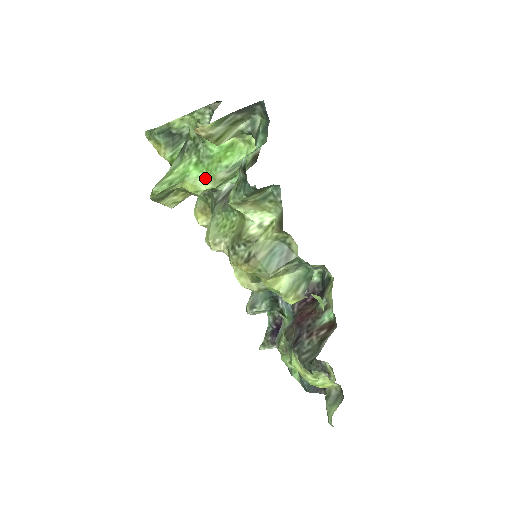
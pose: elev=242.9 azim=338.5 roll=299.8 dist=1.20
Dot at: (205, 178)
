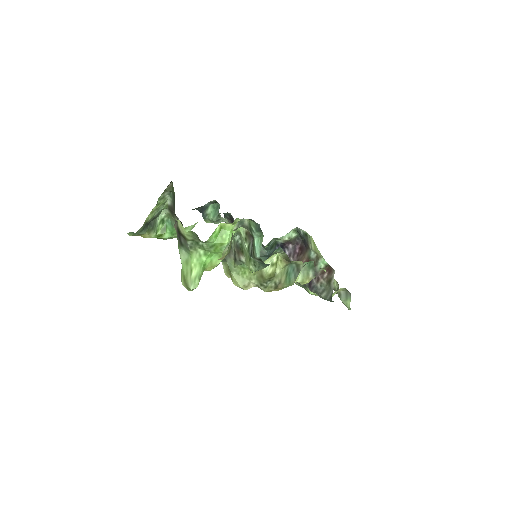
Dot at: (216, 257)
